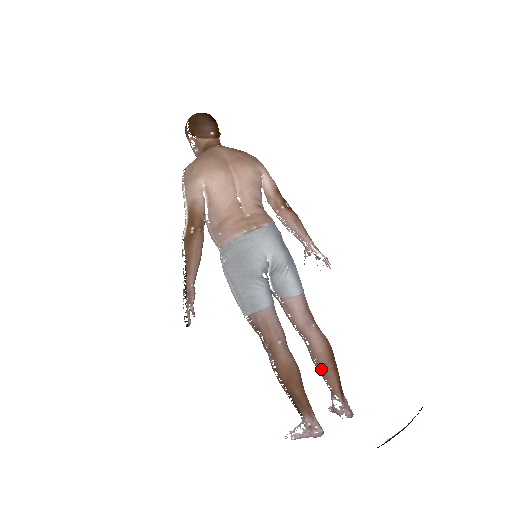
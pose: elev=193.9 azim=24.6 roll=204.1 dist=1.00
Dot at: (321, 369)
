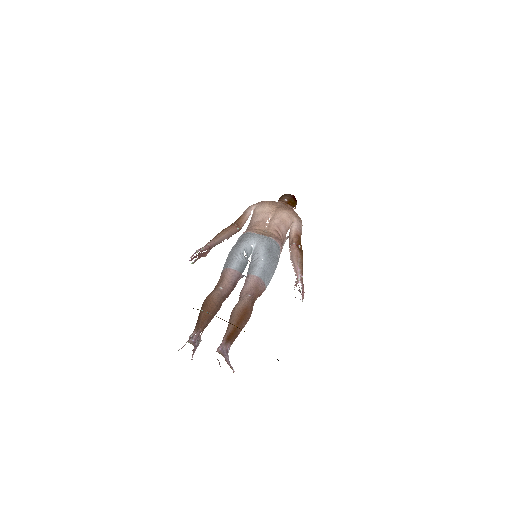
Dot at: (230, 318)
